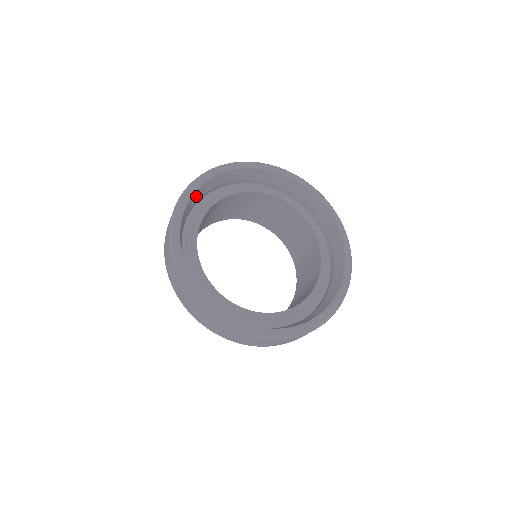
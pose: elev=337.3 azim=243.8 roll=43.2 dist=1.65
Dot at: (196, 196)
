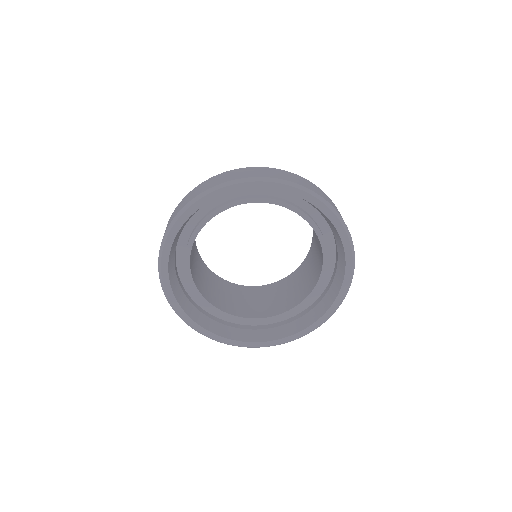
Dot at: occluded
